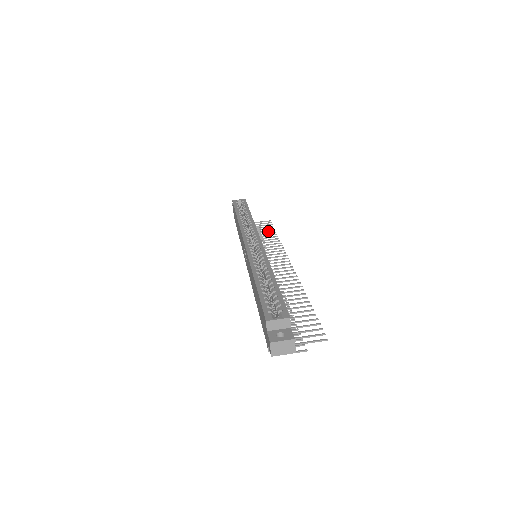
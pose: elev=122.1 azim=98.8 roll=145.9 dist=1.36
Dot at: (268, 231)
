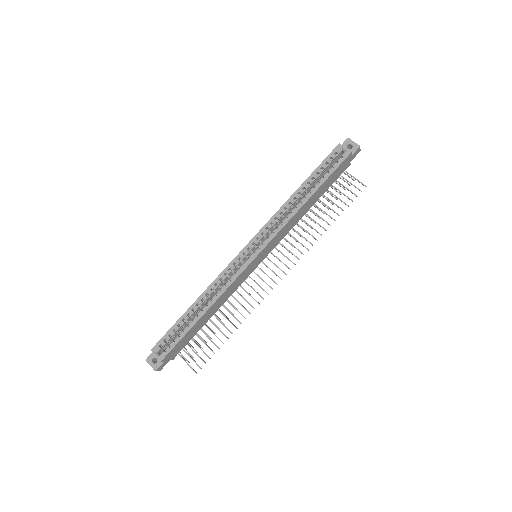
Dot at: (338, 206)
